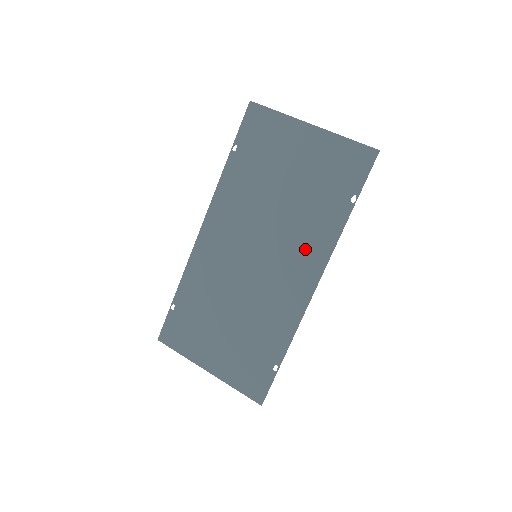
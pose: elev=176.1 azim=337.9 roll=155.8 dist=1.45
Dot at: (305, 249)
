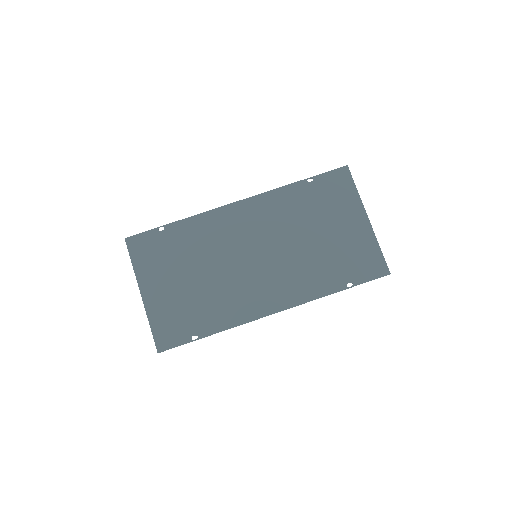
Dot at: (292, 284)
